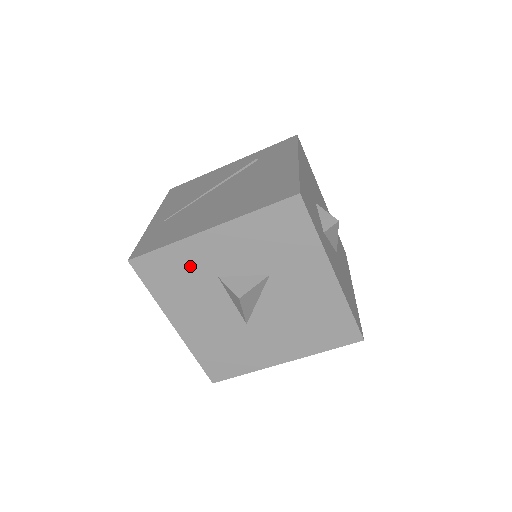
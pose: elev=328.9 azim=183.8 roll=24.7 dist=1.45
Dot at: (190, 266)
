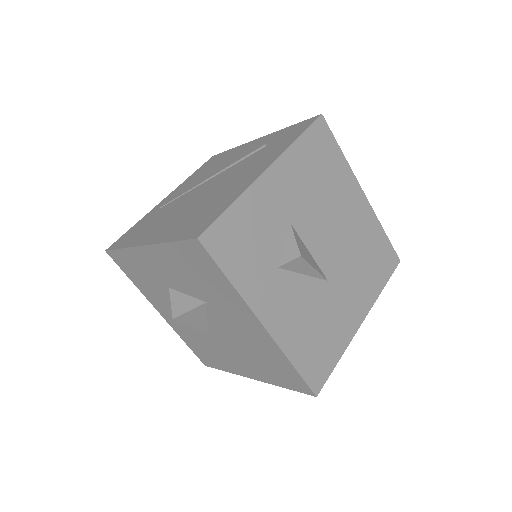
Dot at: (146, 271)
